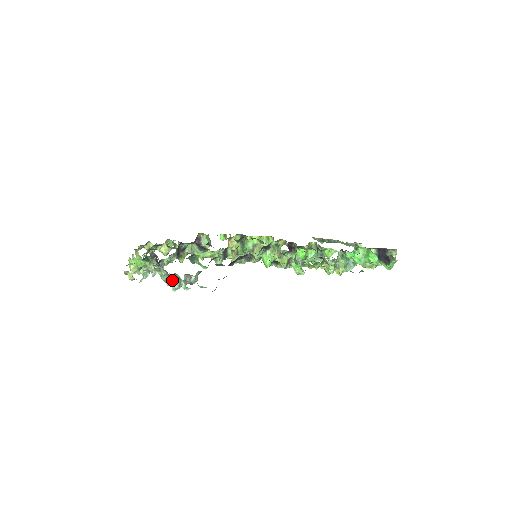
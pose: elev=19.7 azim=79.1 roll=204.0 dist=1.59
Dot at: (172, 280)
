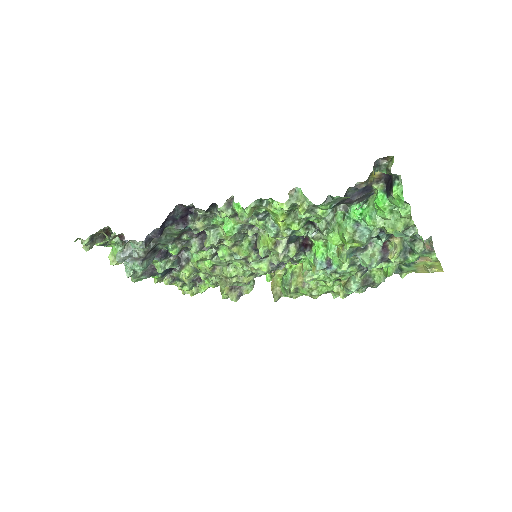
Dot at: occluded
